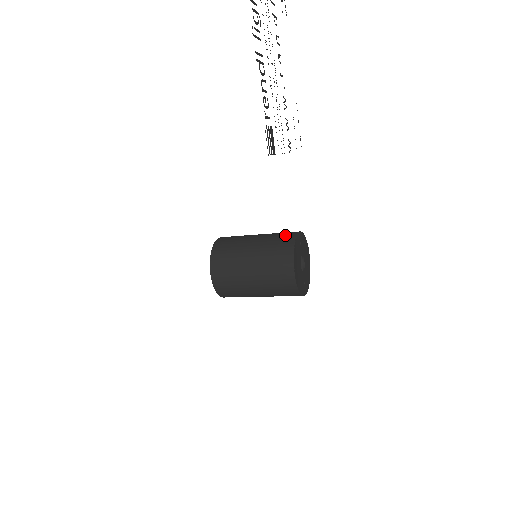
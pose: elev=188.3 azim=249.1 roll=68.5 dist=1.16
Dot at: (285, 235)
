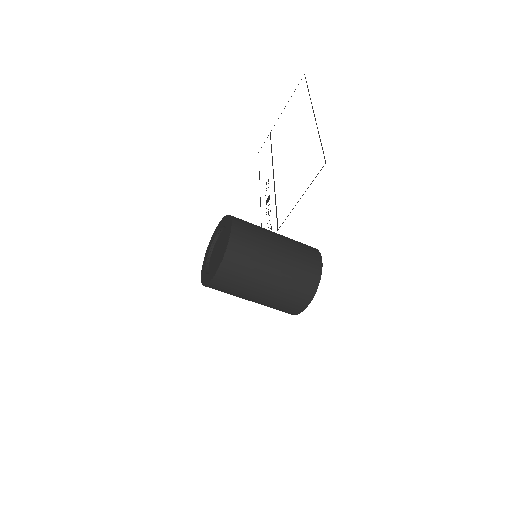
Dot at: occluded
